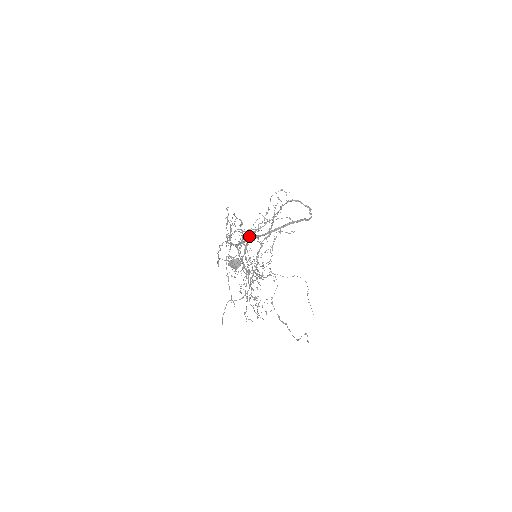
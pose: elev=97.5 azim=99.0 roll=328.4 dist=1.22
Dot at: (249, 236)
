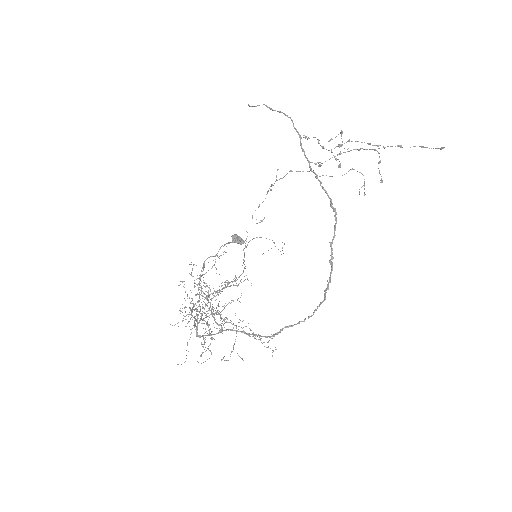
Dot at: occluded
